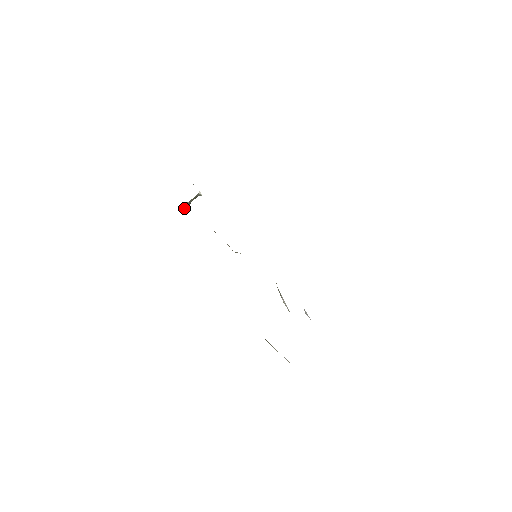
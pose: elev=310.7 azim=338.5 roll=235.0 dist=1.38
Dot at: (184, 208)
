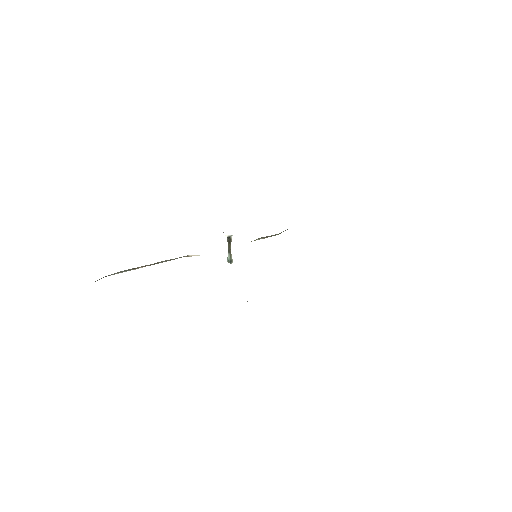
Dot at: (228, 258)
